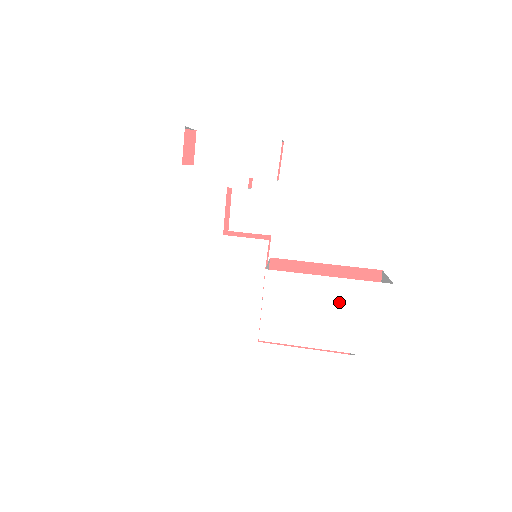
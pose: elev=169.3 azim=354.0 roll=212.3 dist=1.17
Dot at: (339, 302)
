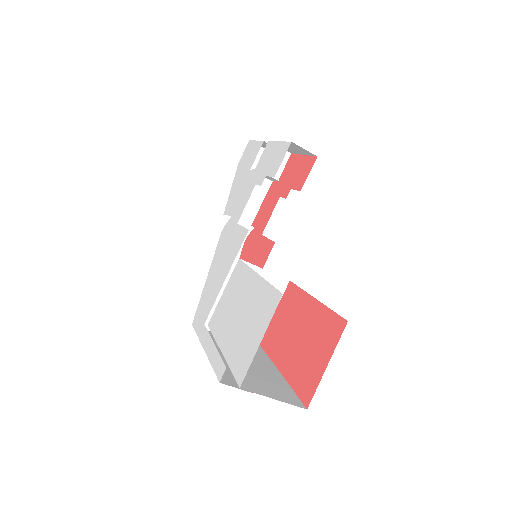
Dot at: (250, 303)
